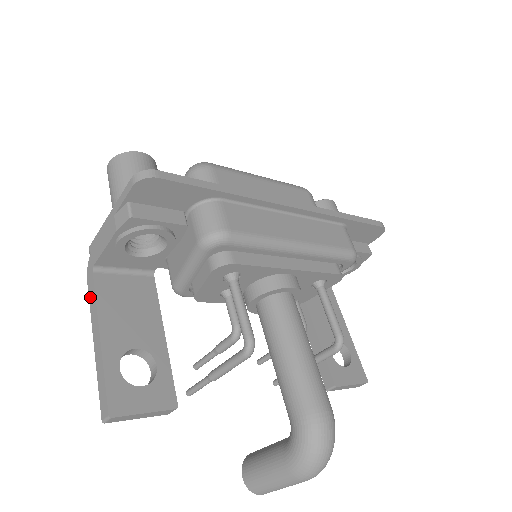
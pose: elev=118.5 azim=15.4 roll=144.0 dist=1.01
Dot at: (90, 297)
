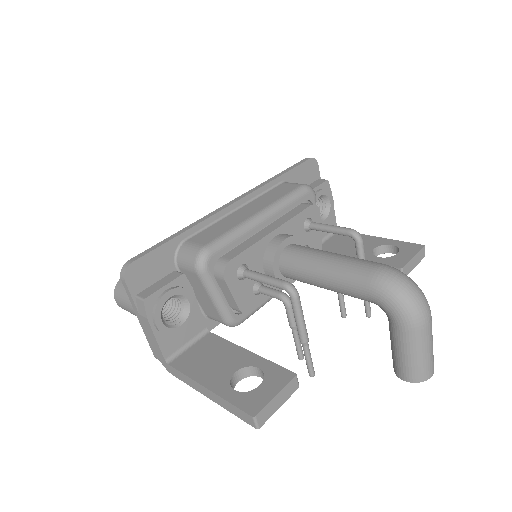
Dot at: (182, 380)
